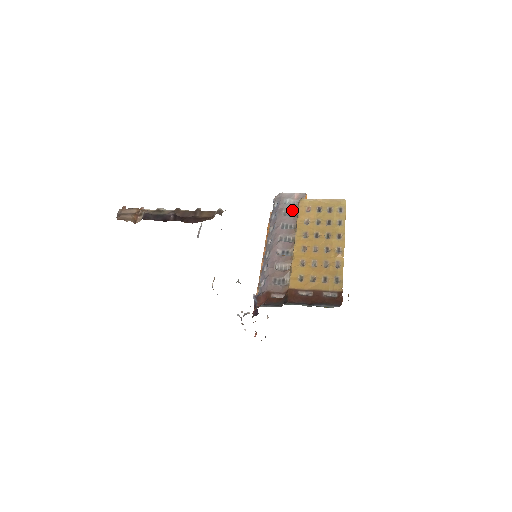
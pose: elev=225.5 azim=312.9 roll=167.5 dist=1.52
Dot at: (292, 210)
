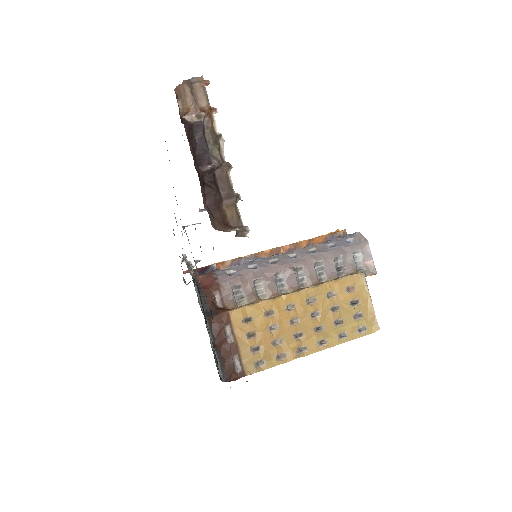
Dot at: (346, 266)
